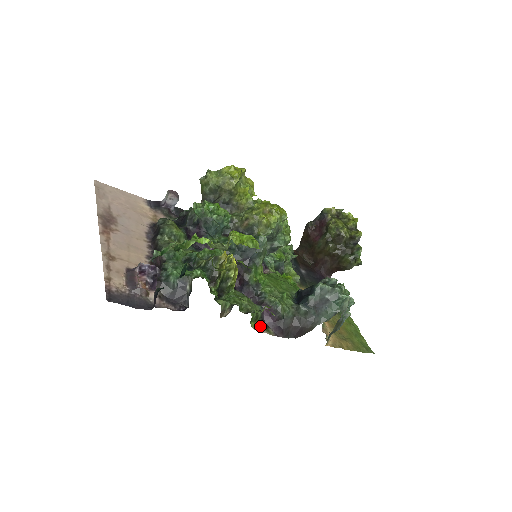
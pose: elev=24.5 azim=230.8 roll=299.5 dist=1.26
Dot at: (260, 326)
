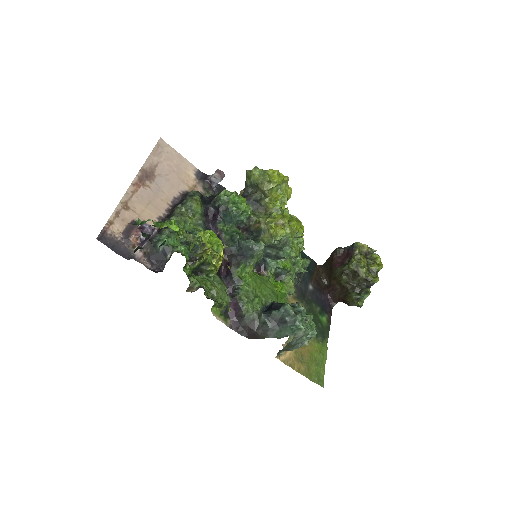
Dot at: (221, 313)
